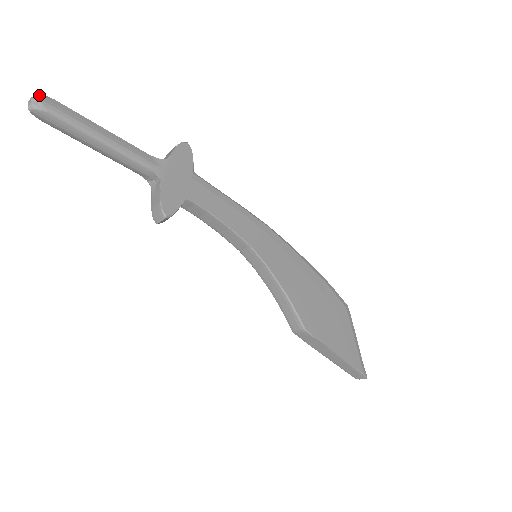
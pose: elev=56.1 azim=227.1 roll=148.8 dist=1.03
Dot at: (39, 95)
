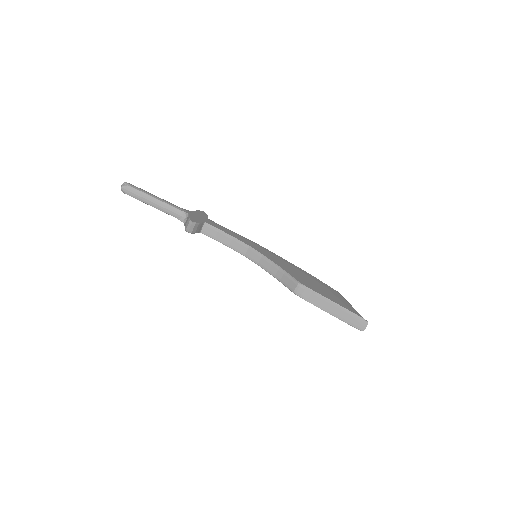
Dot at: occluded
